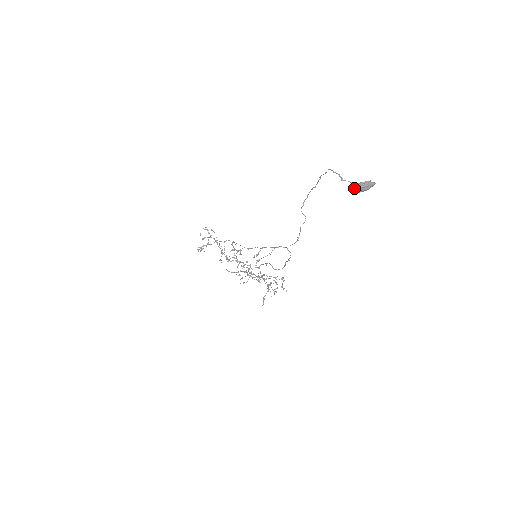
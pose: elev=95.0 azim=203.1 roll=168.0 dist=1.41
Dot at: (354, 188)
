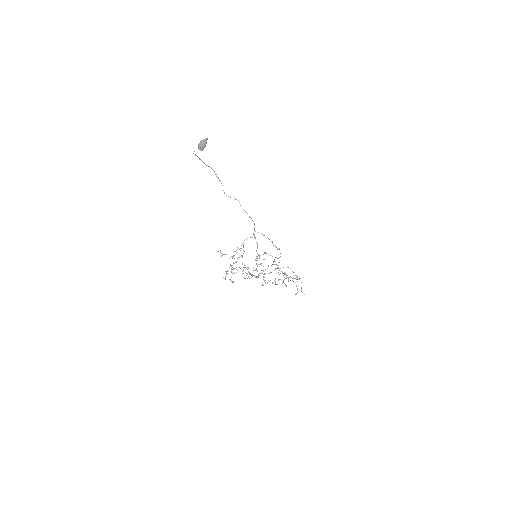
Dot at: occluded
